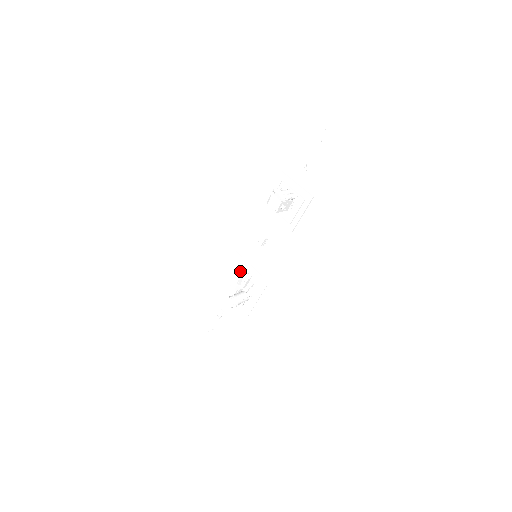
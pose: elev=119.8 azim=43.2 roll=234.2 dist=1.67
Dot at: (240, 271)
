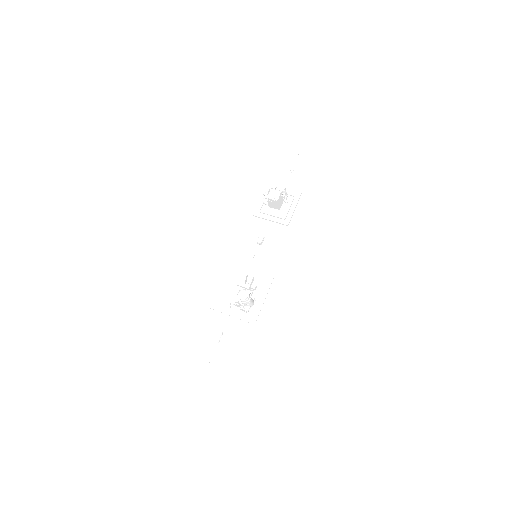
Dot at: (238, 280)
